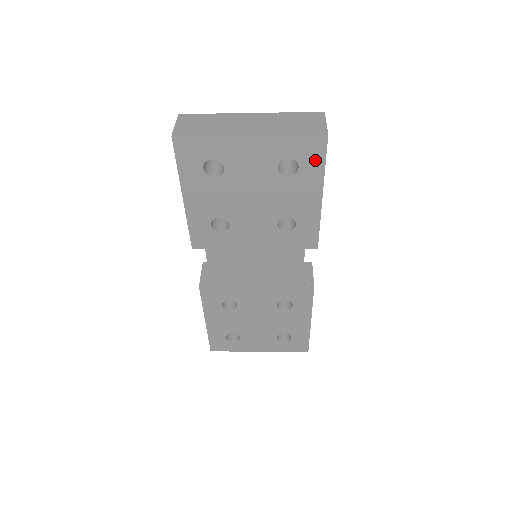
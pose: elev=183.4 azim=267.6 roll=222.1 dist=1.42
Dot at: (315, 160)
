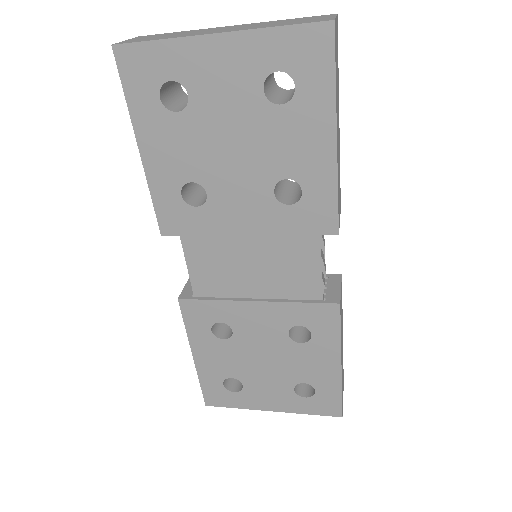
Dot at: (319, 72)
